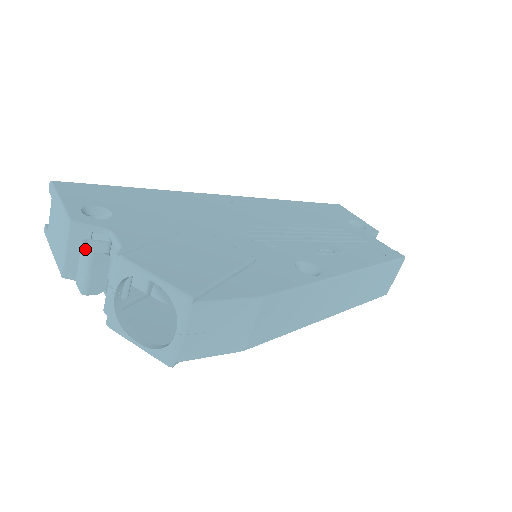
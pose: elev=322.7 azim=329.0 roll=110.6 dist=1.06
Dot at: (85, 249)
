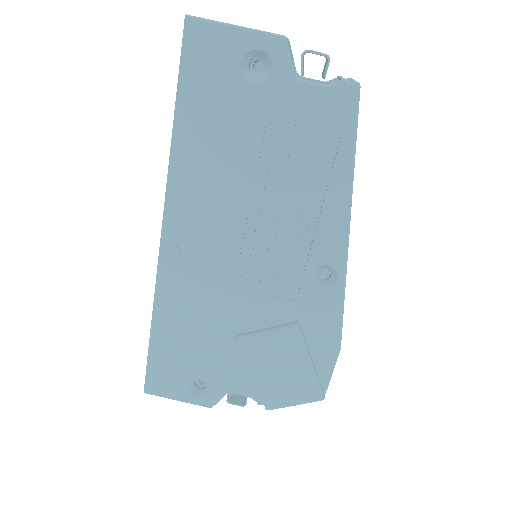
Dot at: occluded
